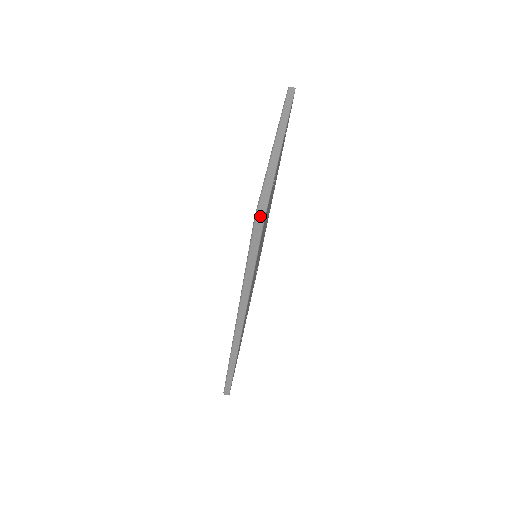
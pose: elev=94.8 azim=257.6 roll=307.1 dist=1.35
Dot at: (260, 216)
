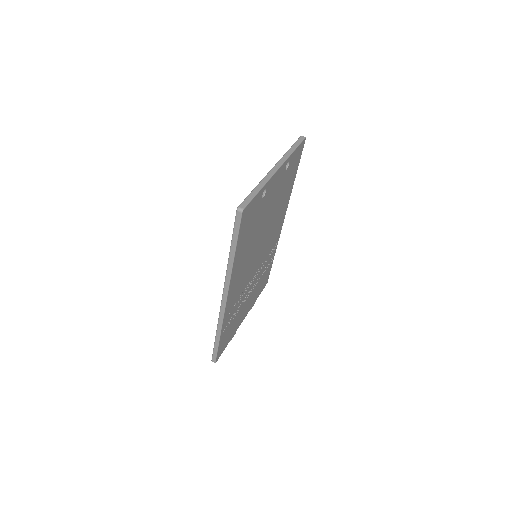
Dot at: (240, 208)
